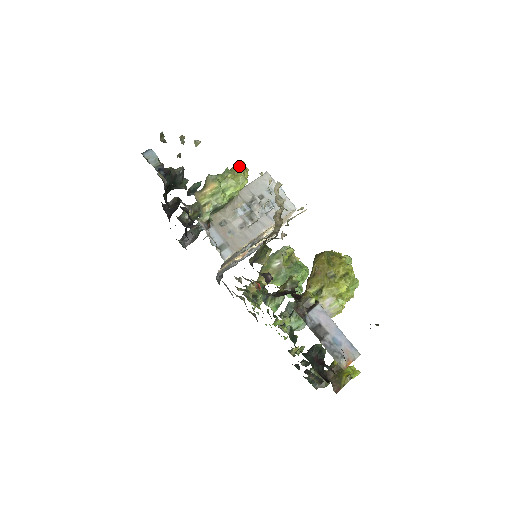
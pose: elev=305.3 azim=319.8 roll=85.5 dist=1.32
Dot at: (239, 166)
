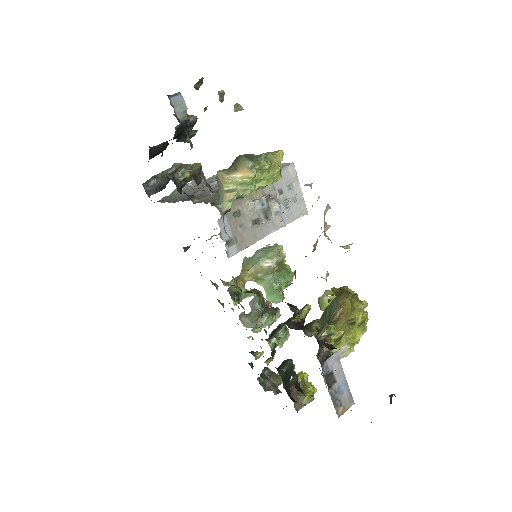
Dot at: (277, 156)
